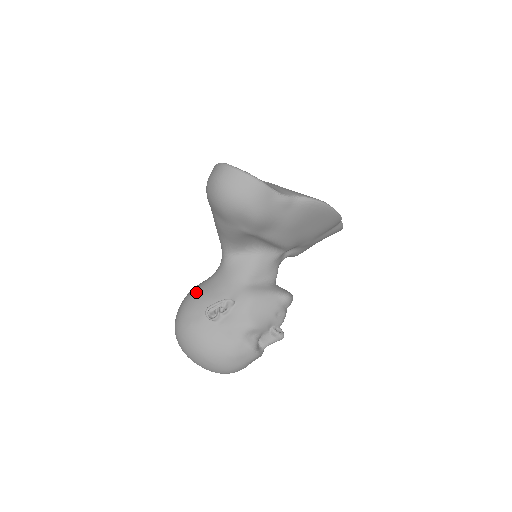
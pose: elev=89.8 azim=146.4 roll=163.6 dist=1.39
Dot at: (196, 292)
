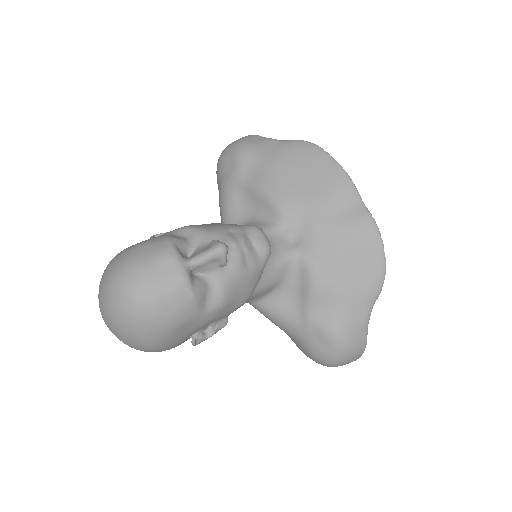
Dot at: occluded
